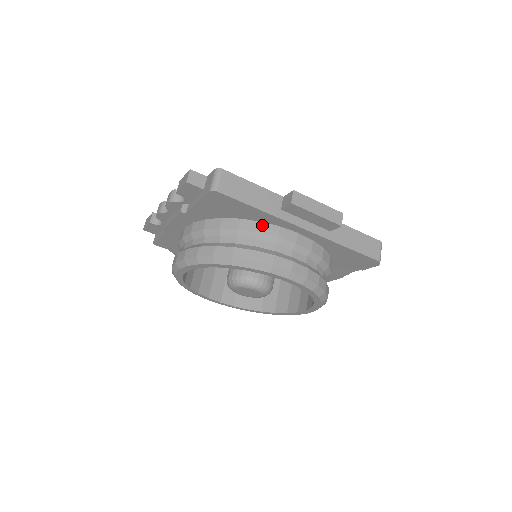
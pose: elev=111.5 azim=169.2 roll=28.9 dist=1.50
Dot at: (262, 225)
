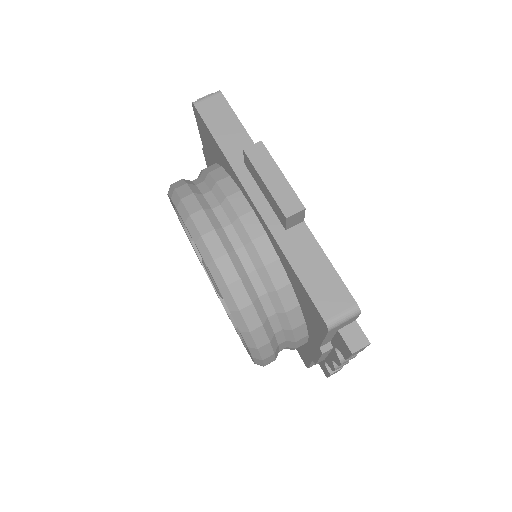
Dot at: (227, 179)
